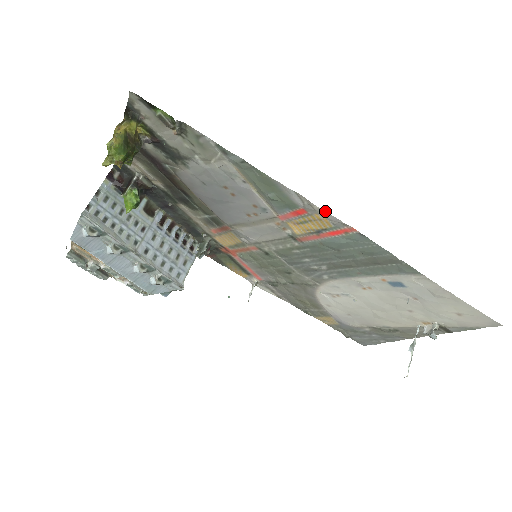
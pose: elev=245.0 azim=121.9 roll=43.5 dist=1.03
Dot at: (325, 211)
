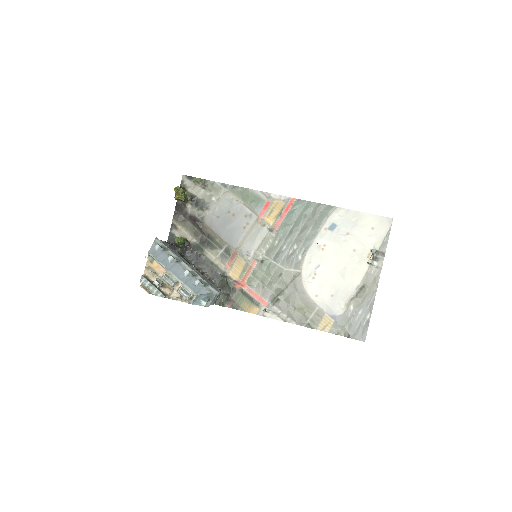
Dot at: (277, 195)
